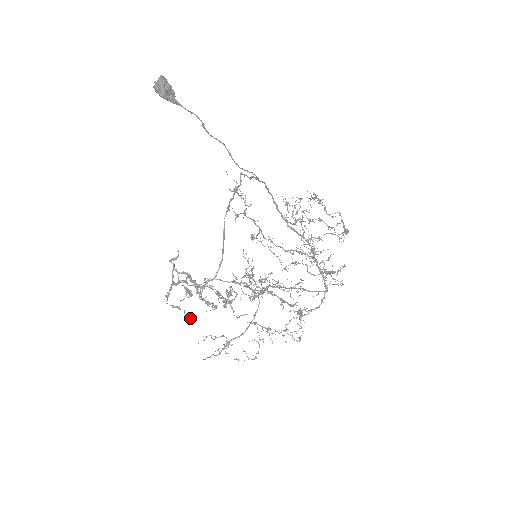
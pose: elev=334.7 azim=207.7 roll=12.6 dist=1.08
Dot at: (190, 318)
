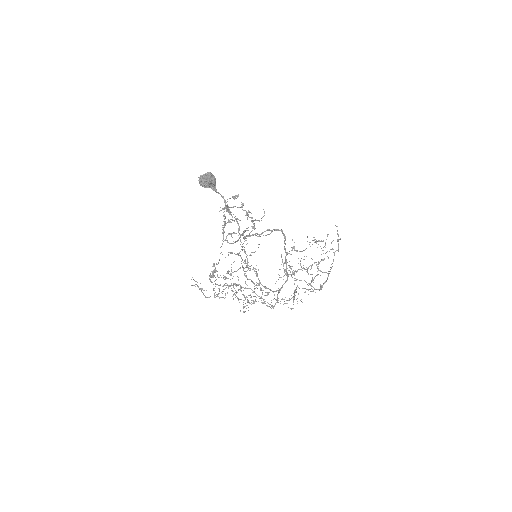
Dot at: (239, 220)
